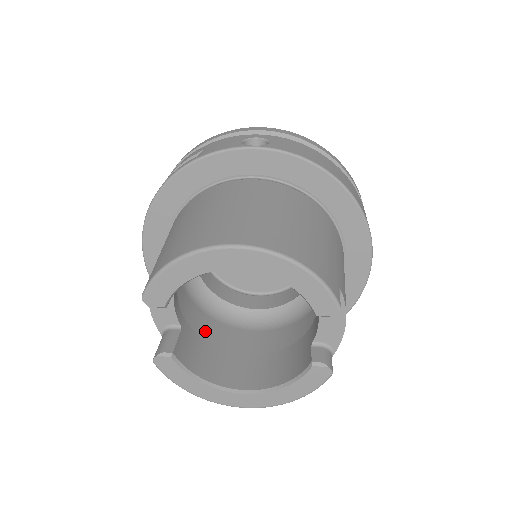
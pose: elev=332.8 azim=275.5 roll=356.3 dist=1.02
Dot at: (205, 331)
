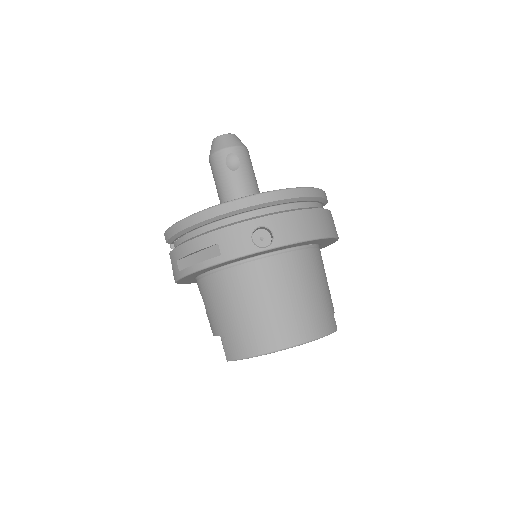
Dot at: occluded
